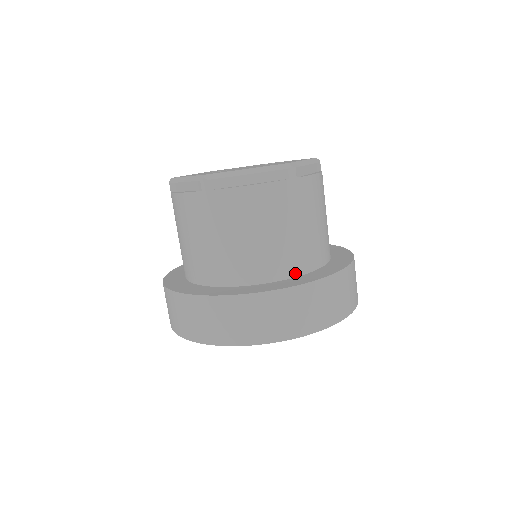
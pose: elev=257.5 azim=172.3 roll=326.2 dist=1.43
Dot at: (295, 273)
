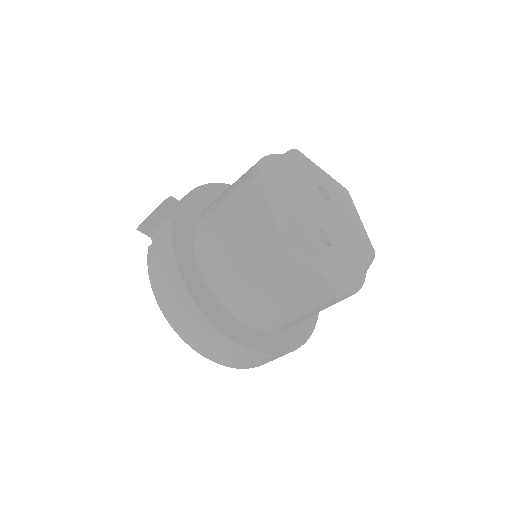
Dot at: occluded
